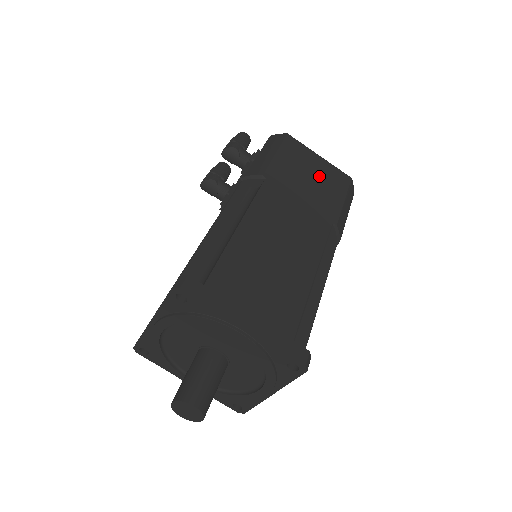
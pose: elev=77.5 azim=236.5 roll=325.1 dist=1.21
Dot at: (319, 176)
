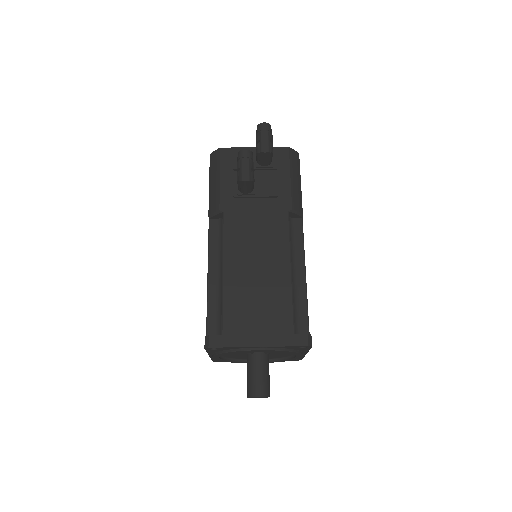
Dot at: occluded
